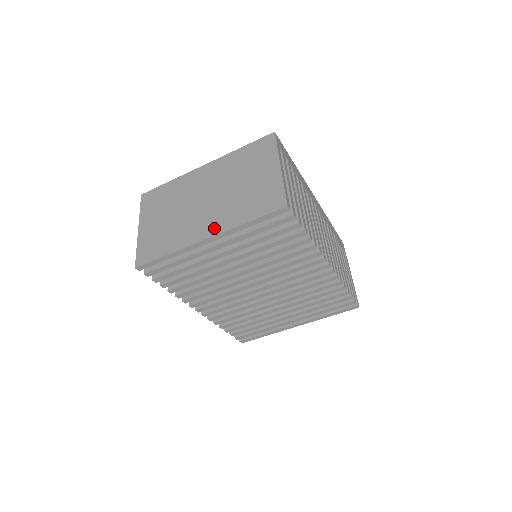
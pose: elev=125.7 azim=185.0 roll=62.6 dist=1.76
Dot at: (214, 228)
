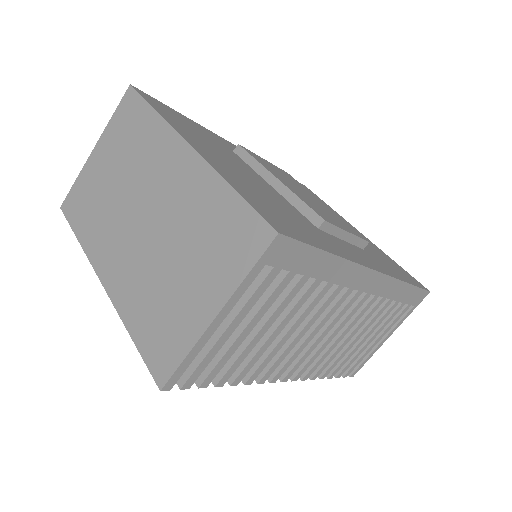
Dot at: (113, 282)
